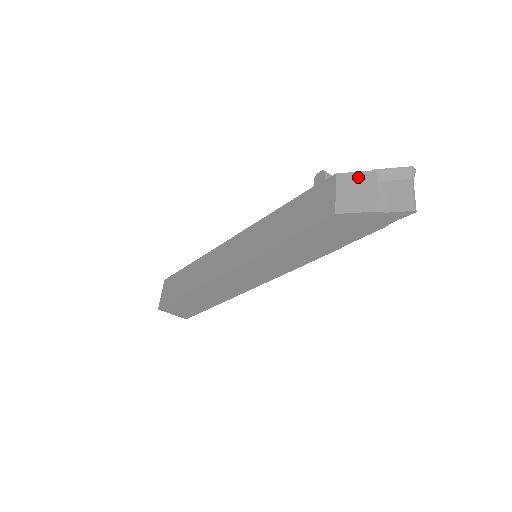
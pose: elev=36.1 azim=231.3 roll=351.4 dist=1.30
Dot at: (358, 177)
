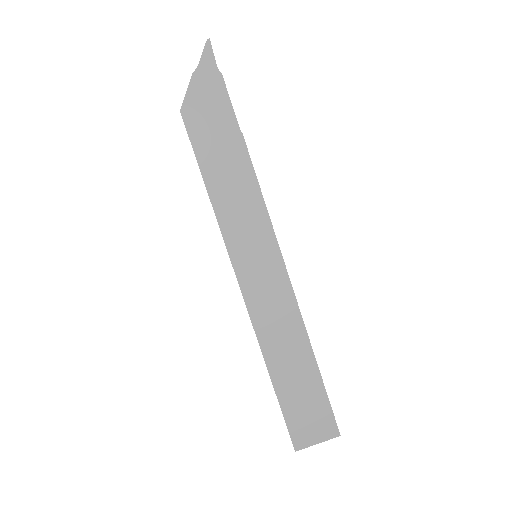
Dot at: occluded
